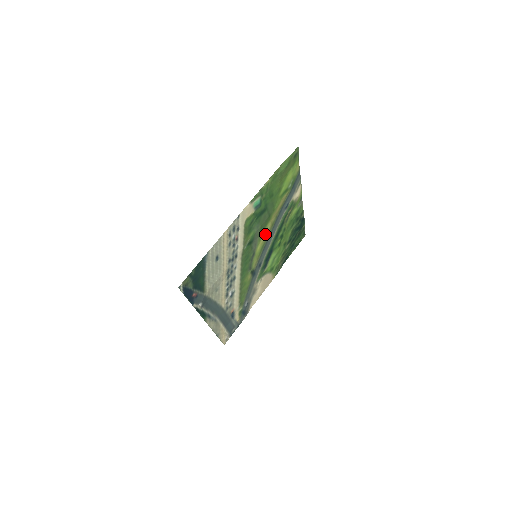
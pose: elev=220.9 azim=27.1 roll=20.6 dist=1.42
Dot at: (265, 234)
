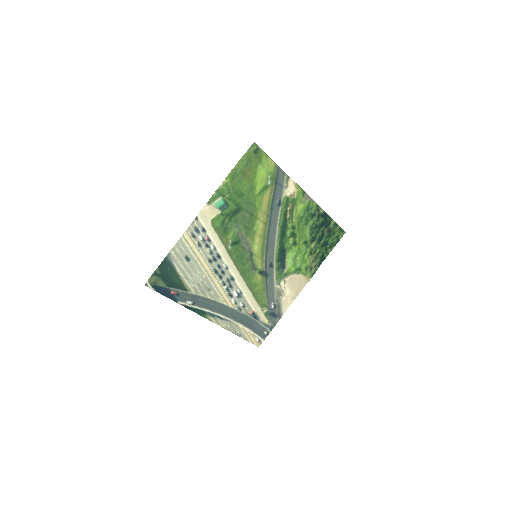
Dot at: (259, 233)
